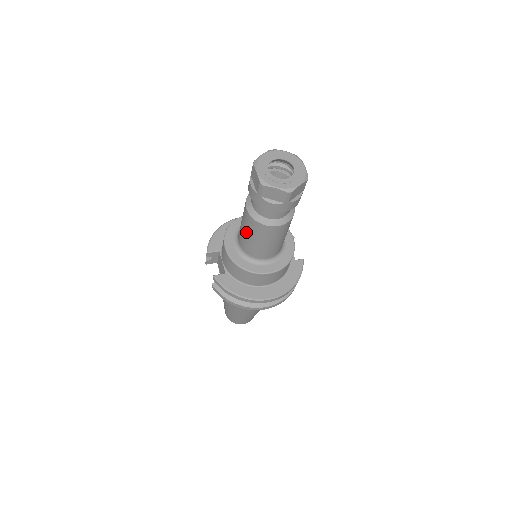
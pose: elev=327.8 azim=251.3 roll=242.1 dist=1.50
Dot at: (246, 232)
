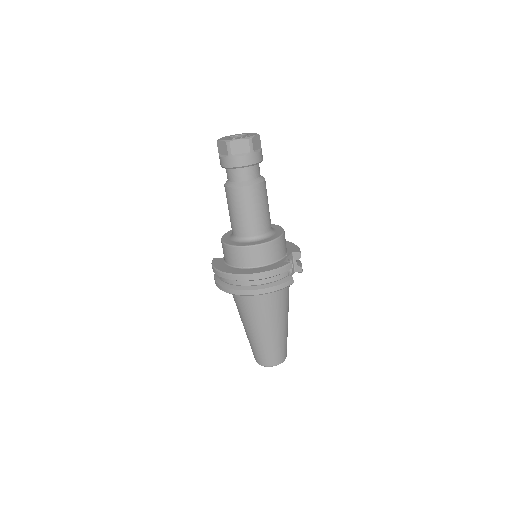
Dot at: occluded
